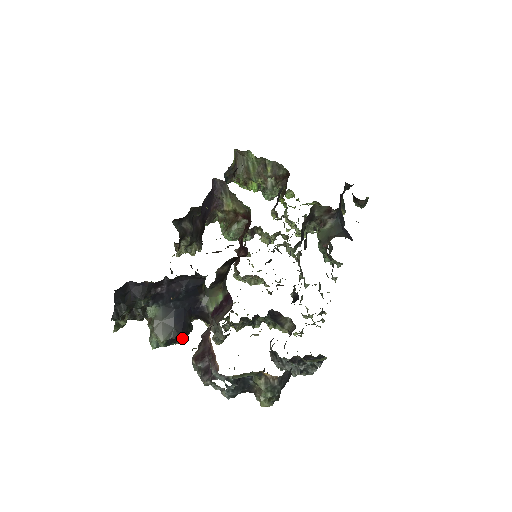
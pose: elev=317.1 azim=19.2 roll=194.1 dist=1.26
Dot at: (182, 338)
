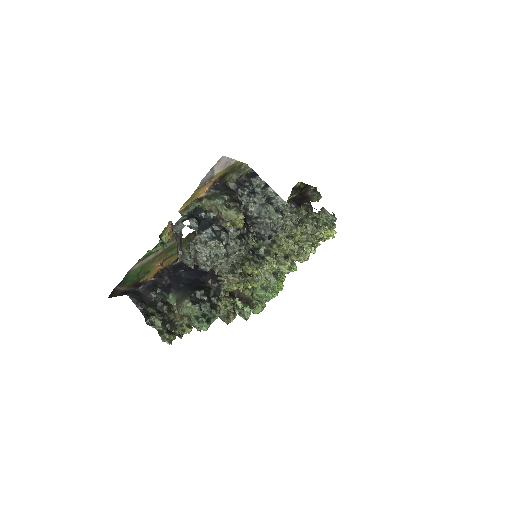
Dot at: (206, 296)
